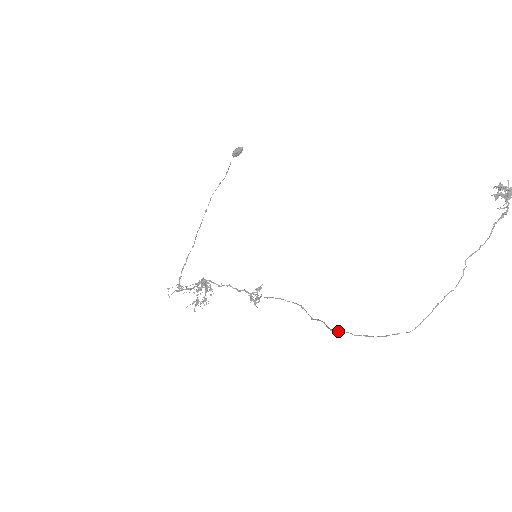
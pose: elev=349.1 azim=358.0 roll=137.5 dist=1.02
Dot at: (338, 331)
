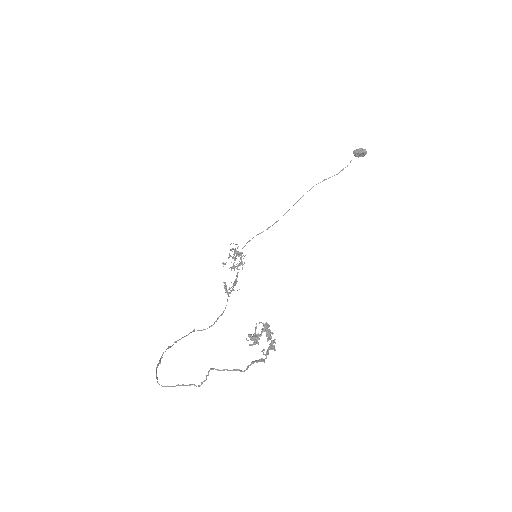
Dot at: (171, 346)
